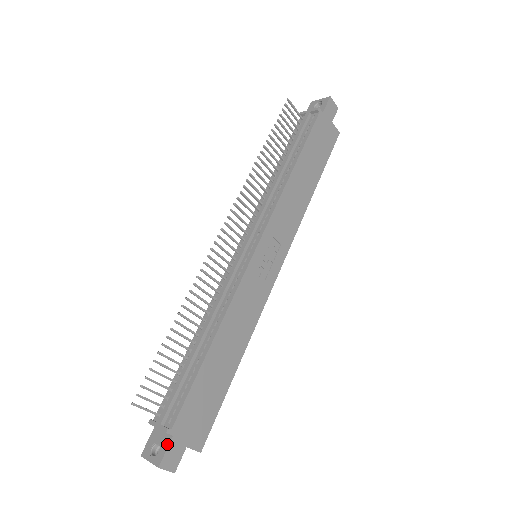
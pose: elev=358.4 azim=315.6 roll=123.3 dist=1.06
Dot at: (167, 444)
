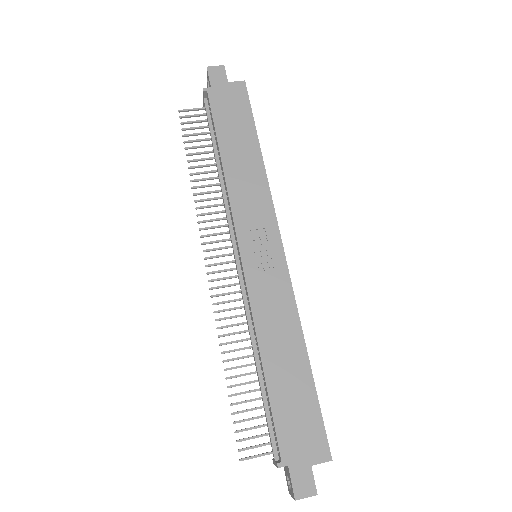
Dot at: (289, 476)
